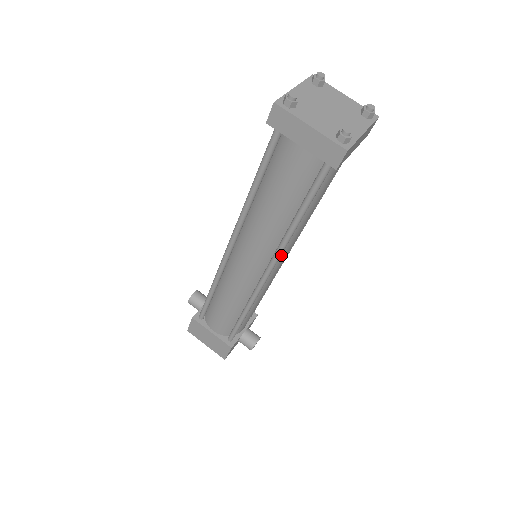
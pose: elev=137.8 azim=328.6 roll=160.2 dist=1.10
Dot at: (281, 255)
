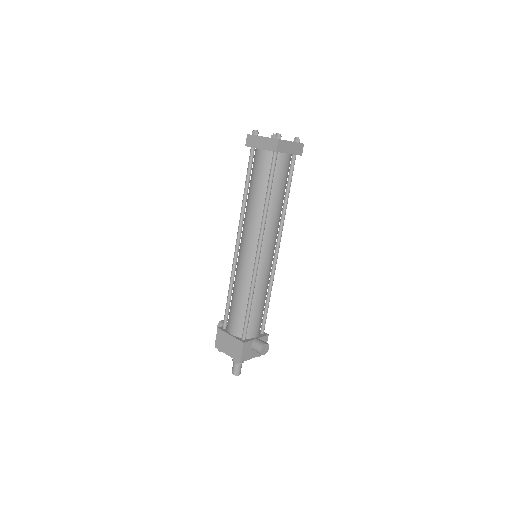
Dot at: (266, 237)
